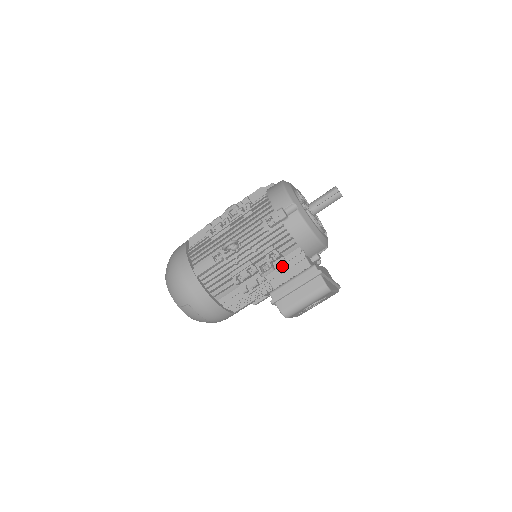
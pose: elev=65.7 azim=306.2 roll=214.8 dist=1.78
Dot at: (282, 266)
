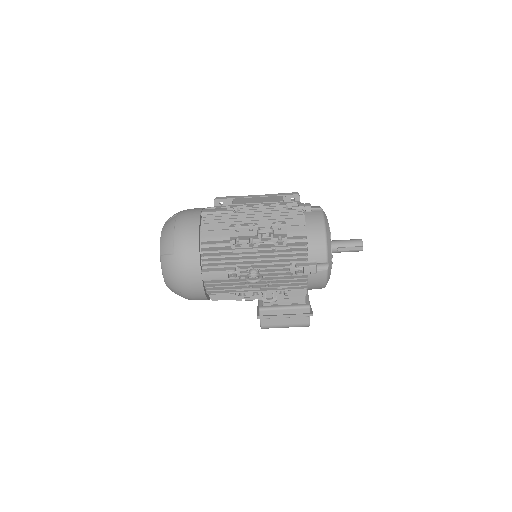
Dot at: occluded
